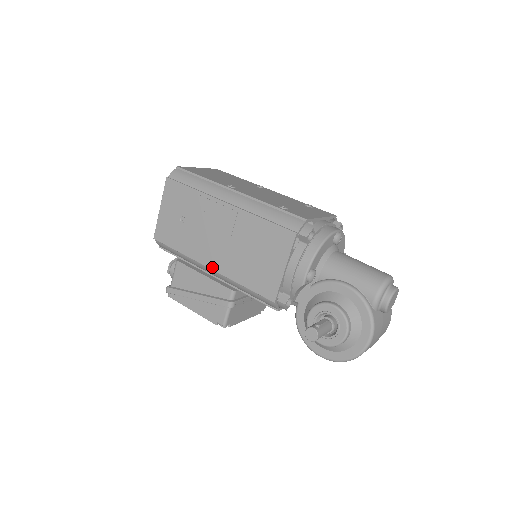
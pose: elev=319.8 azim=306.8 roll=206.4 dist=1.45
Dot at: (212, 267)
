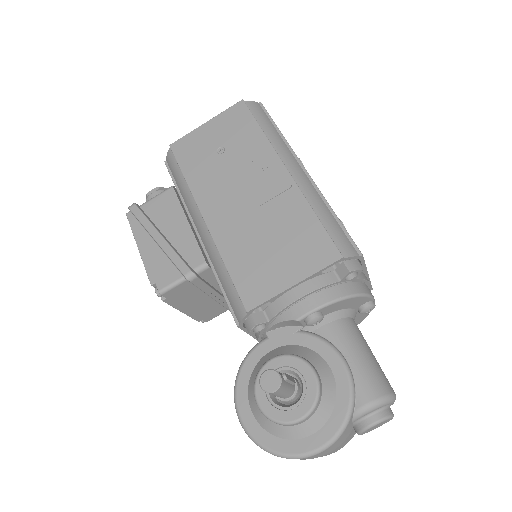
Dot at: (208, 220)
